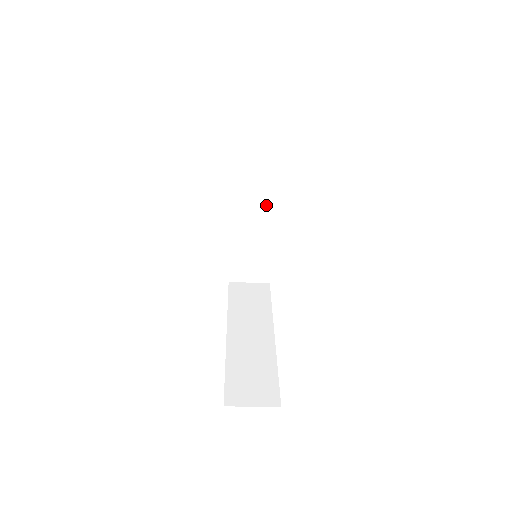
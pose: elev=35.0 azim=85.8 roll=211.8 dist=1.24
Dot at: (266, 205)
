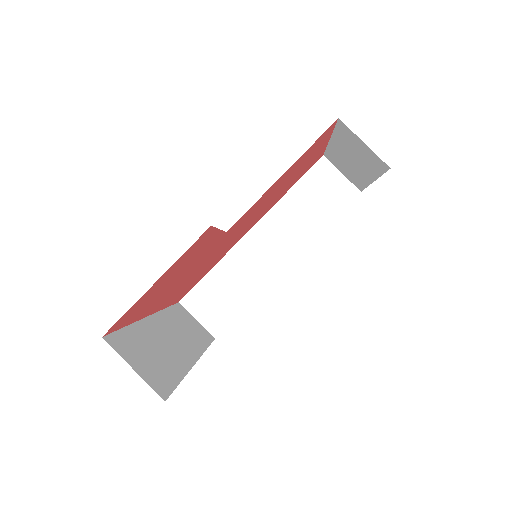
Dot at: (282, 252)
